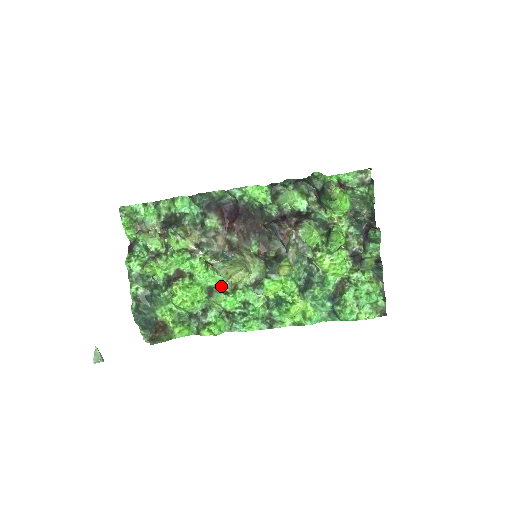
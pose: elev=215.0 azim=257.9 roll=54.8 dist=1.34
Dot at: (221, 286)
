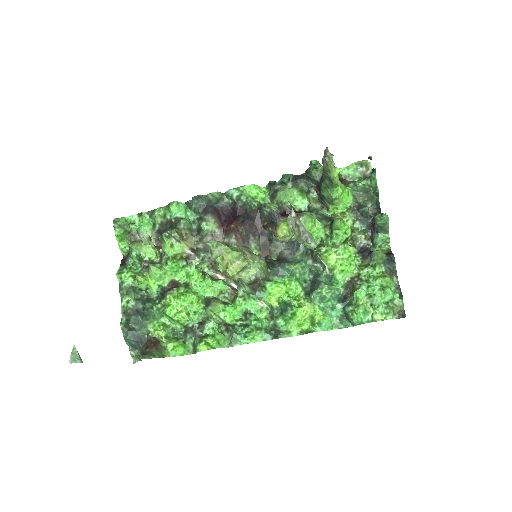
Dot at: (220, 297)
